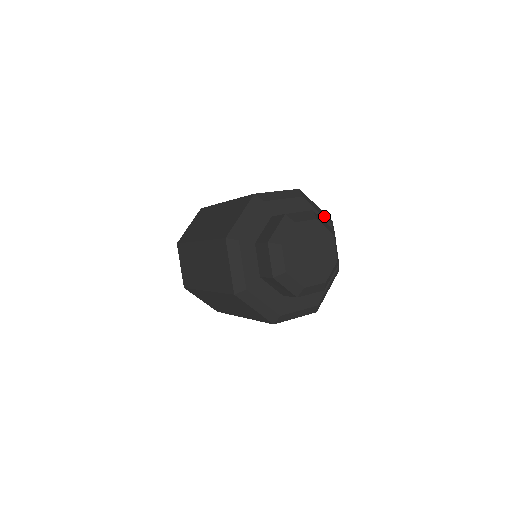
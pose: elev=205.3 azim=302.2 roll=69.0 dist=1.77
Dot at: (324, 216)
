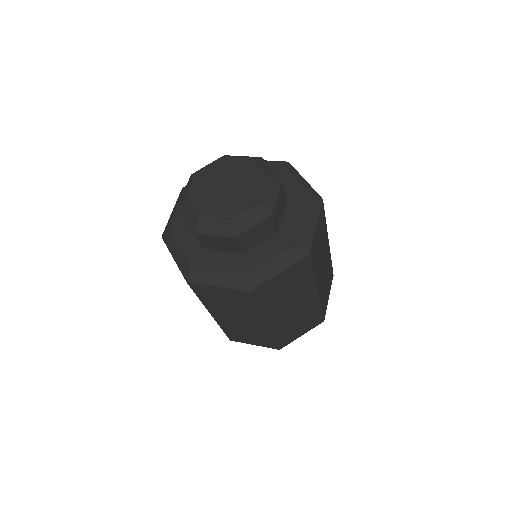
Dot at: (268, 161)
